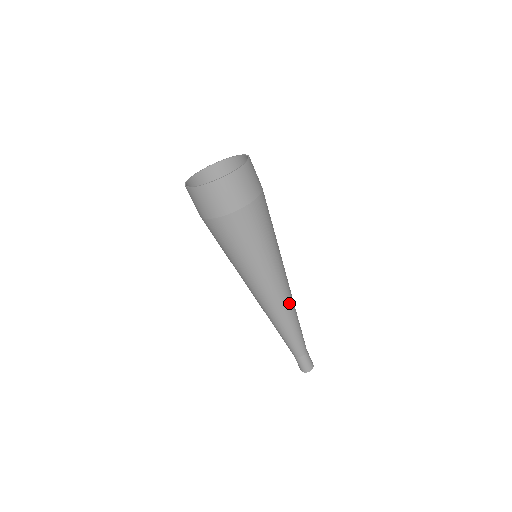
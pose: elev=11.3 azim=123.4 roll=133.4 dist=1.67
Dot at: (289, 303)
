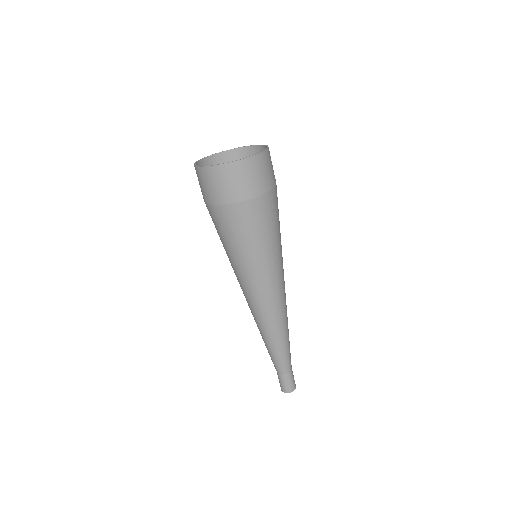
Dot at: (284, 311)
